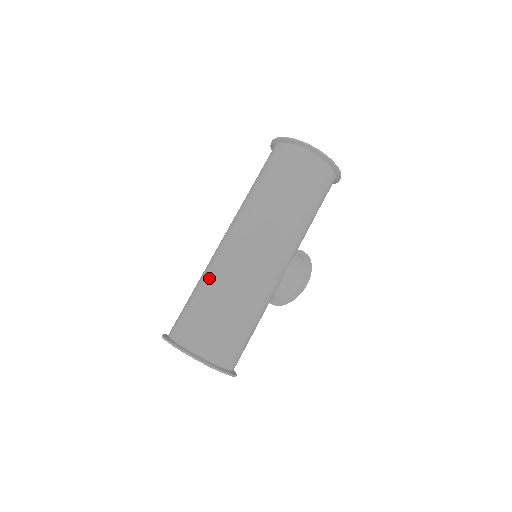
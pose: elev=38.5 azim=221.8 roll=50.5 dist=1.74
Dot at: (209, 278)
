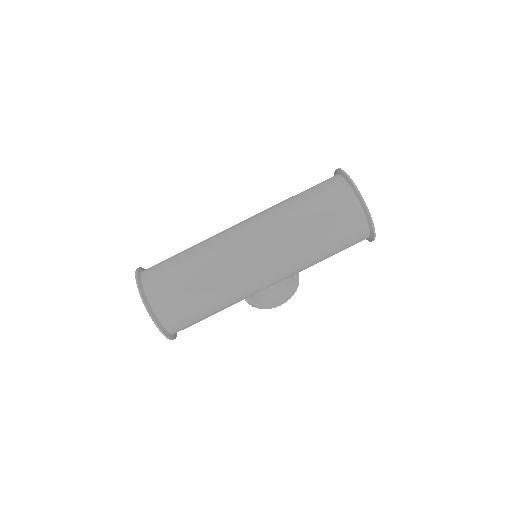
Dot at: (204, 255)
